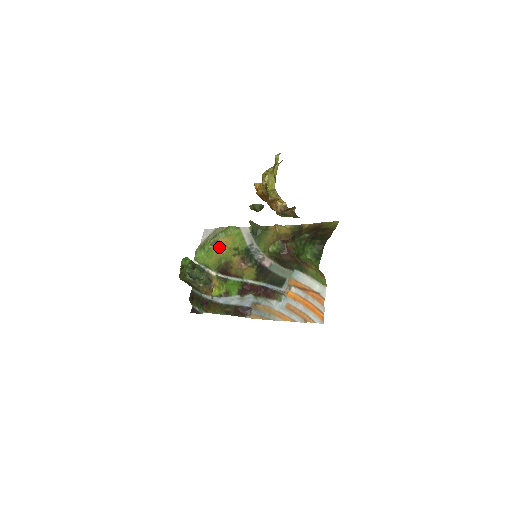
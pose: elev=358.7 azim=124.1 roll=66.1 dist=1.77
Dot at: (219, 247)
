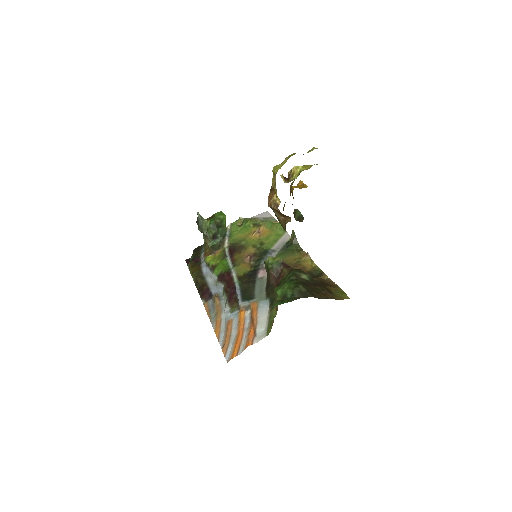
Dot at: (255, 231)
